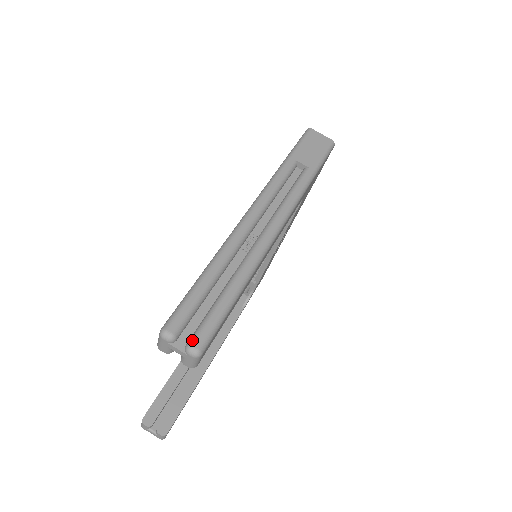
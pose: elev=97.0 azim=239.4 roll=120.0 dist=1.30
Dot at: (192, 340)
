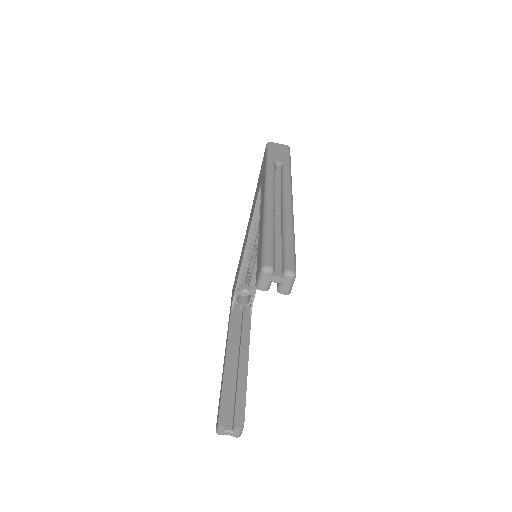
Dot at: (286, 267)
